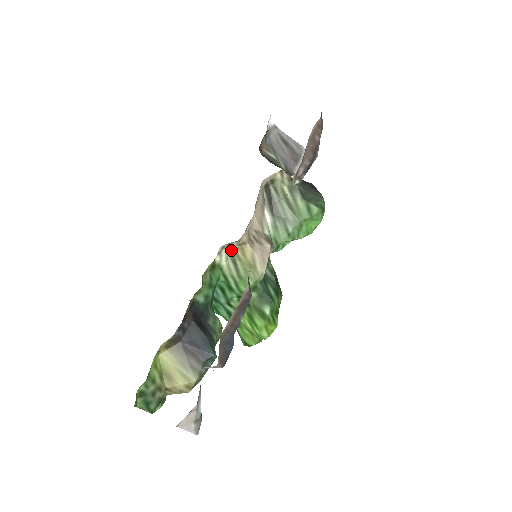
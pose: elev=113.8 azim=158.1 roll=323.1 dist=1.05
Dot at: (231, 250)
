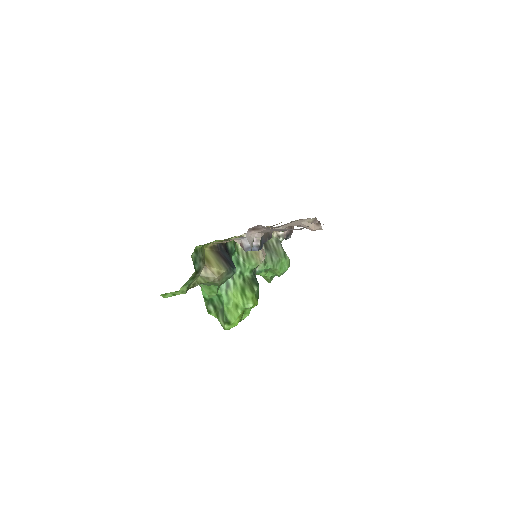
Dot at: occluded
